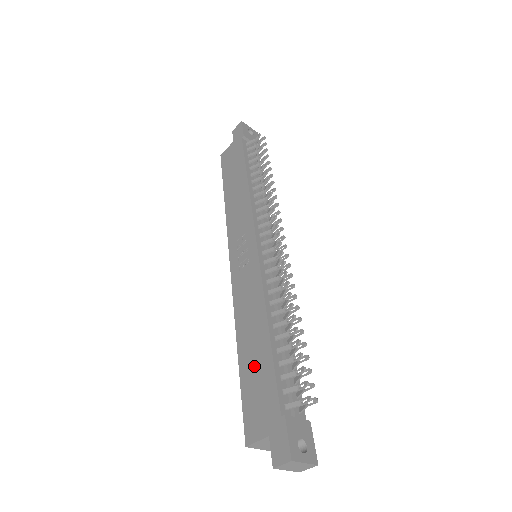
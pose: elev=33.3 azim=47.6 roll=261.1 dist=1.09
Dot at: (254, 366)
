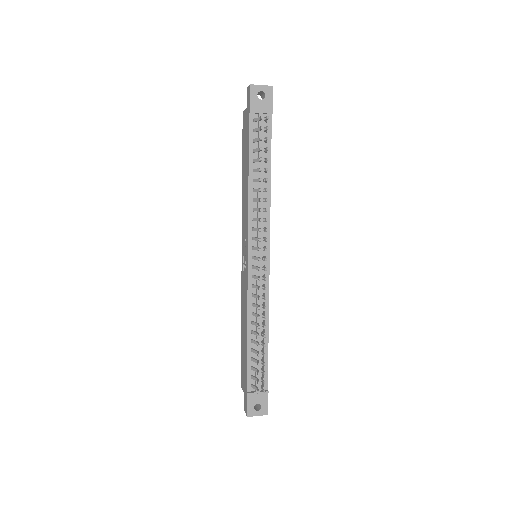
Dot at: (243, 349)
